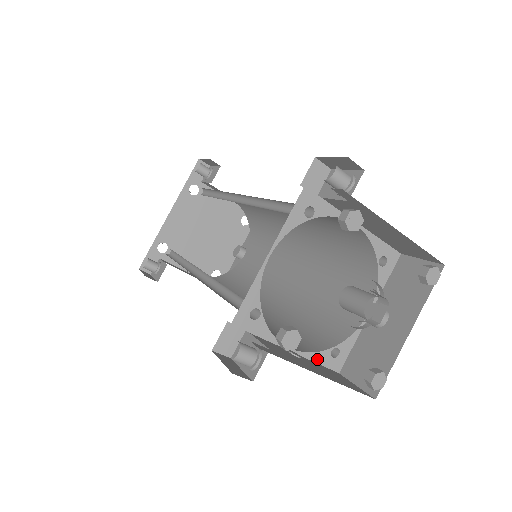
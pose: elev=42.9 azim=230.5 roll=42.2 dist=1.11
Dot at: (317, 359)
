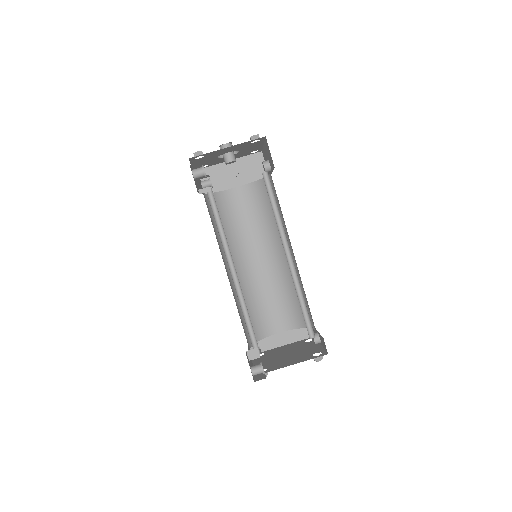
Dot at: occluded
